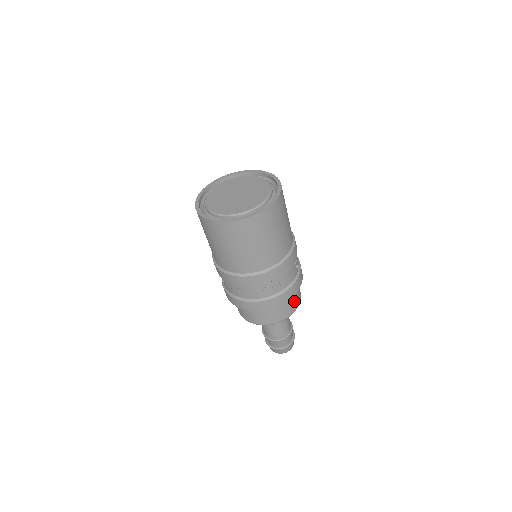
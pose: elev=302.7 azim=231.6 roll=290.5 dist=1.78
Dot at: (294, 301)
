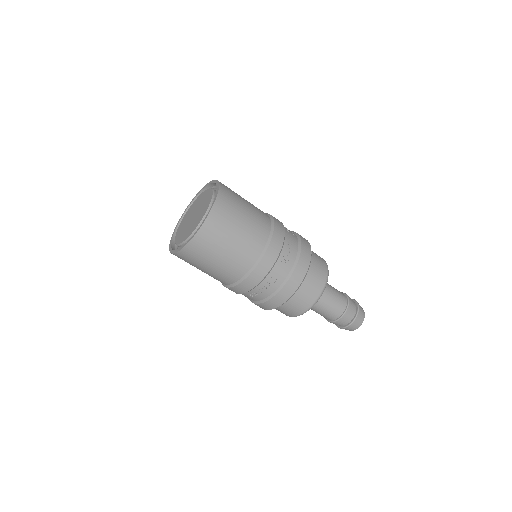
Dot at: (318, 260)
